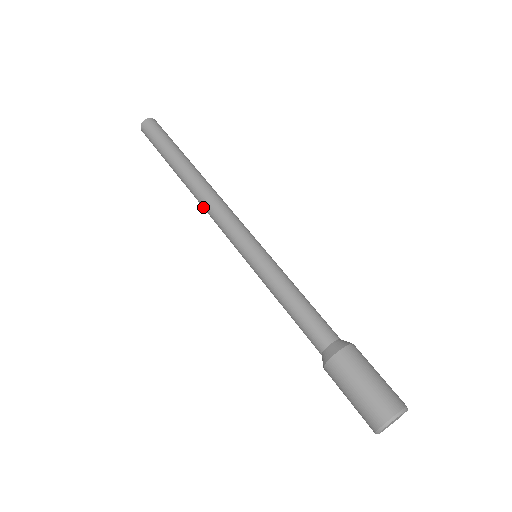
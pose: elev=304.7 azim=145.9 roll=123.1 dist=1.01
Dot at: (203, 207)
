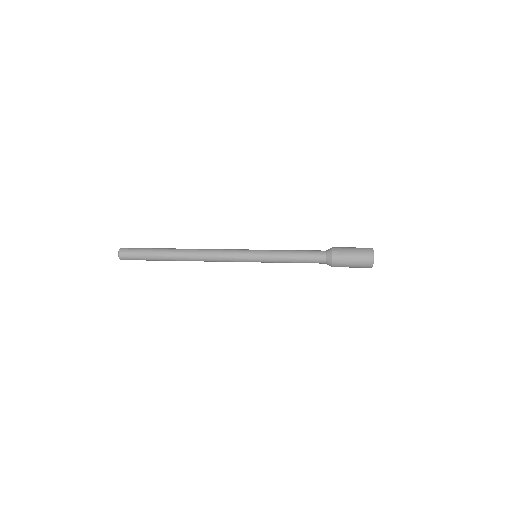
Dot at: (206, 261)
